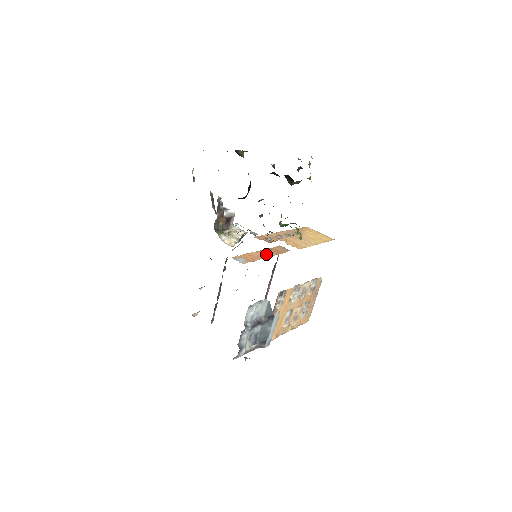
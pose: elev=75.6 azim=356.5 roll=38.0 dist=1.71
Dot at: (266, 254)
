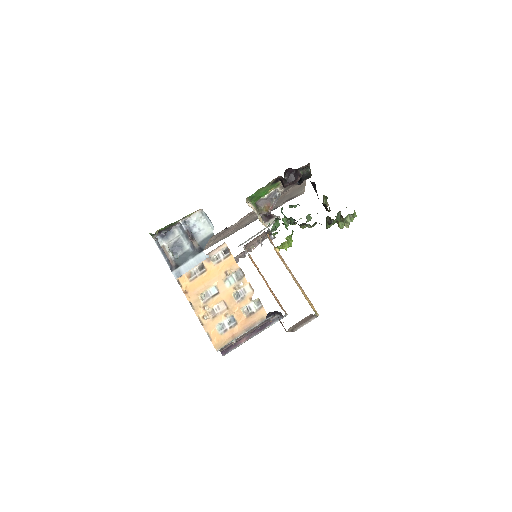
Dot at: (267, 284)
